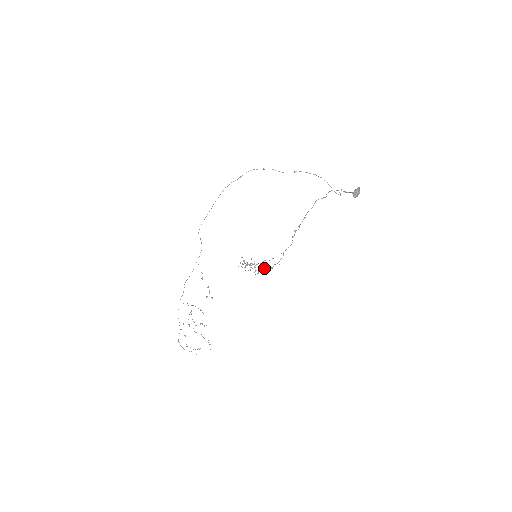
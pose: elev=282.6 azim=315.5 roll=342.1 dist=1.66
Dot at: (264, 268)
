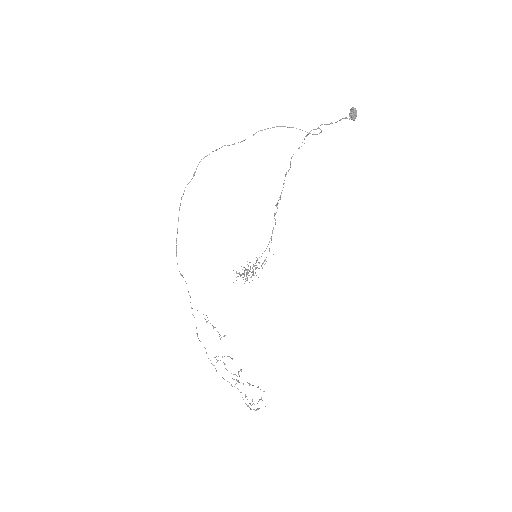
Dot at: occluded
